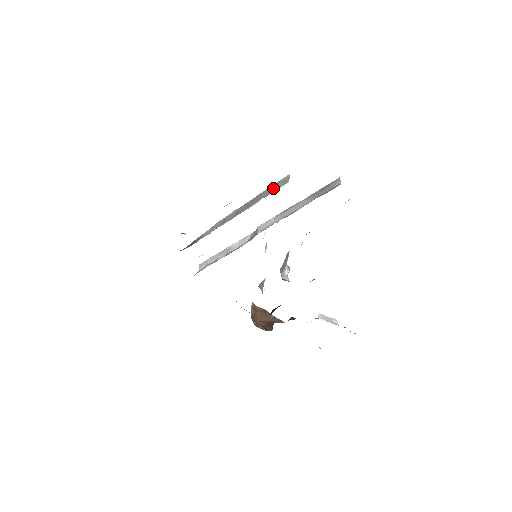
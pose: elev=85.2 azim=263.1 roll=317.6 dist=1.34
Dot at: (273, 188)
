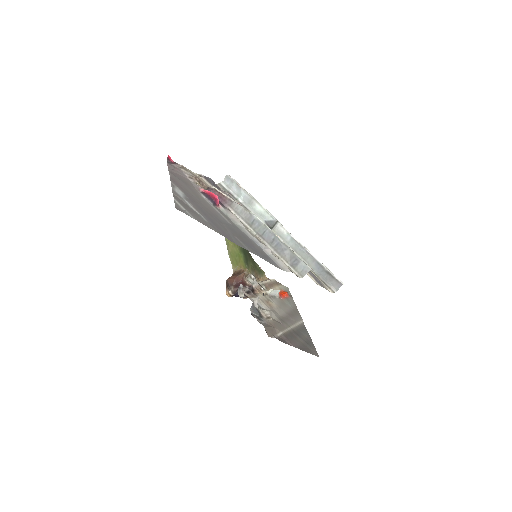
Dot at: (293, 262)
